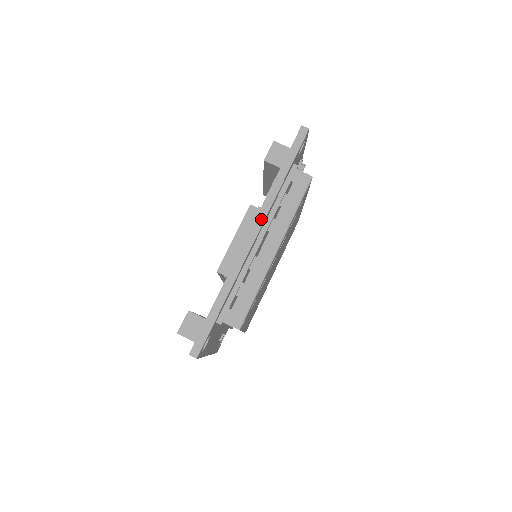
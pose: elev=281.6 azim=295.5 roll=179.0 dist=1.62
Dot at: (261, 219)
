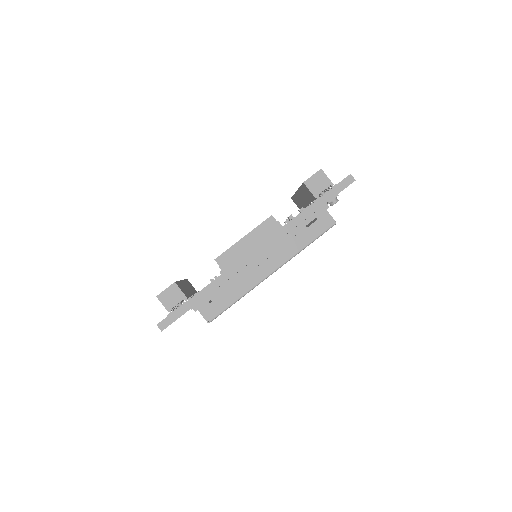
Dot at: (273, 240)
